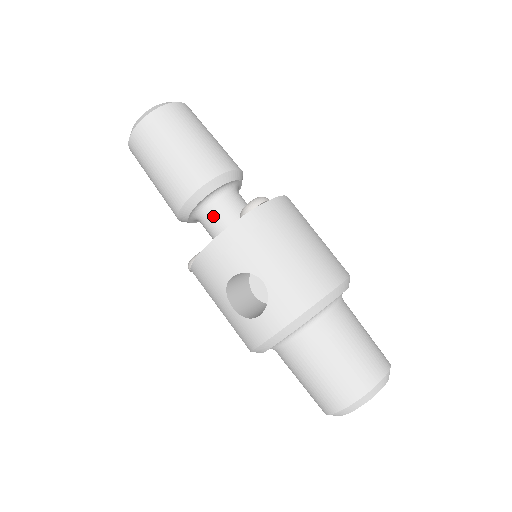
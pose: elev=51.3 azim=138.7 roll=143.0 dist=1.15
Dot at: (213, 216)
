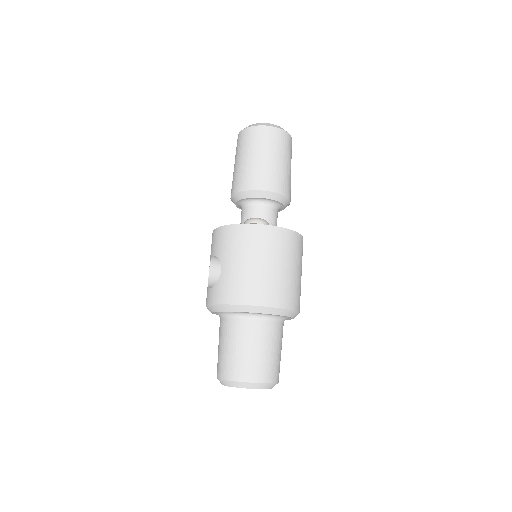
Dot at: (244, 214)
